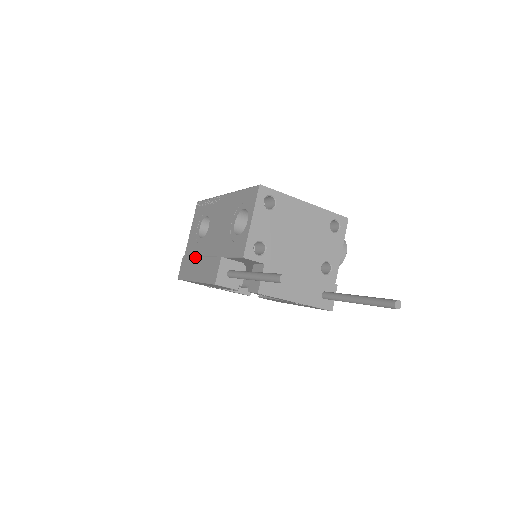
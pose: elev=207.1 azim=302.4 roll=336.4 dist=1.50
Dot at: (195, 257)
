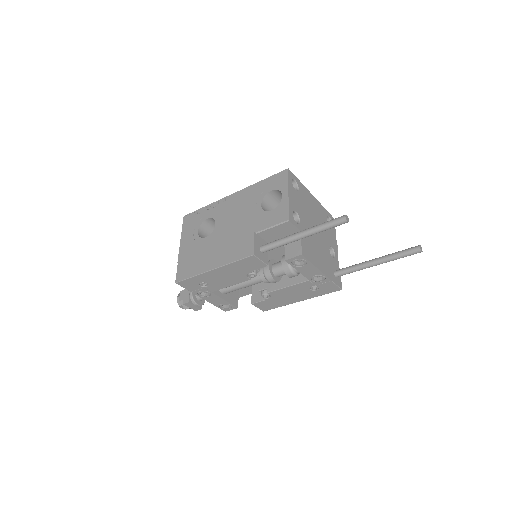
Dot at: (204, 252)
